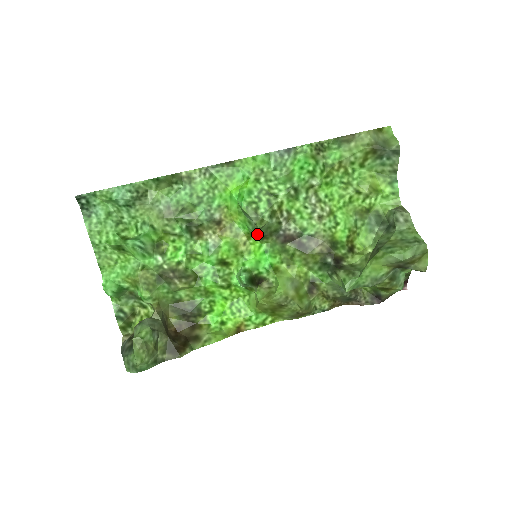
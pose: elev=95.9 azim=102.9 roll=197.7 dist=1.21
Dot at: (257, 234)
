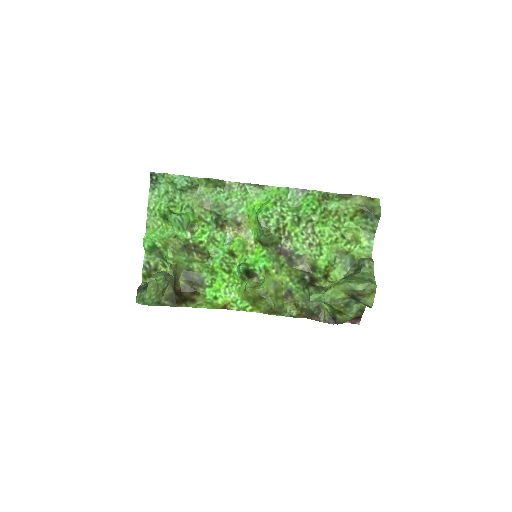
Dot at: (262, 240)
